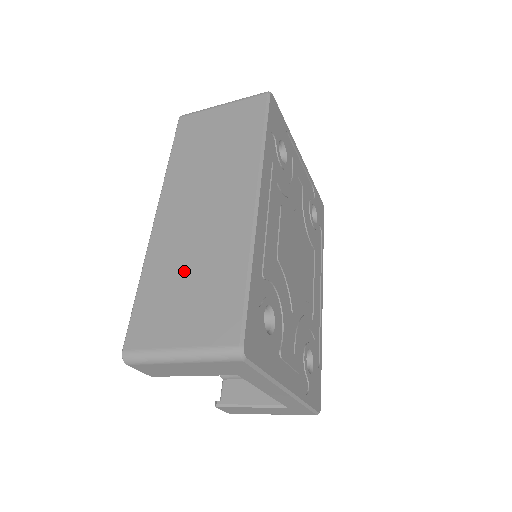
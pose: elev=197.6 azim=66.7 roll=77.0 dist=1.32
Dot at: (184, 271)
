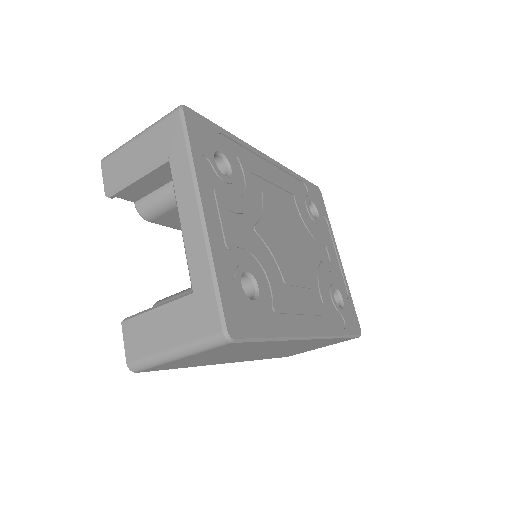
Dot at: occluded
